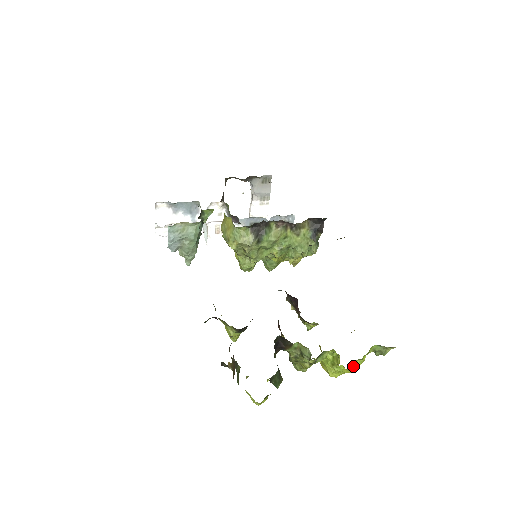
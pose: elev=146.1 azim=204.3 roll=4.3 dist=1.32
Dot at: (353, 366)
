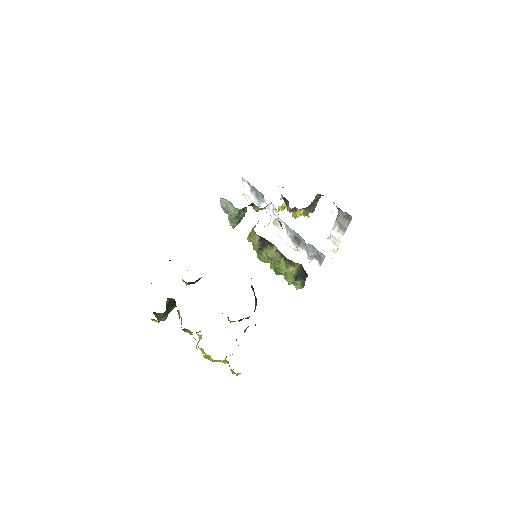
Dot at: (207, 356)
